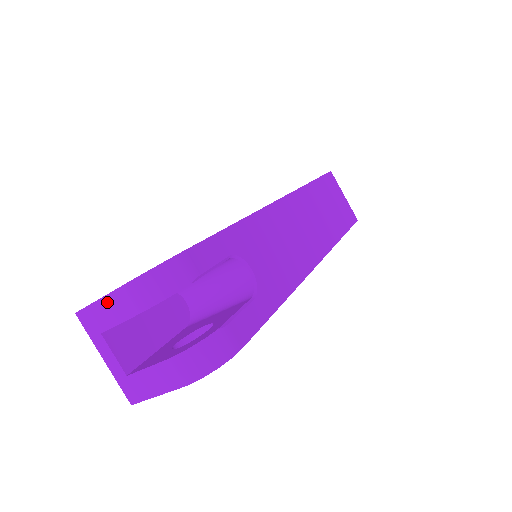
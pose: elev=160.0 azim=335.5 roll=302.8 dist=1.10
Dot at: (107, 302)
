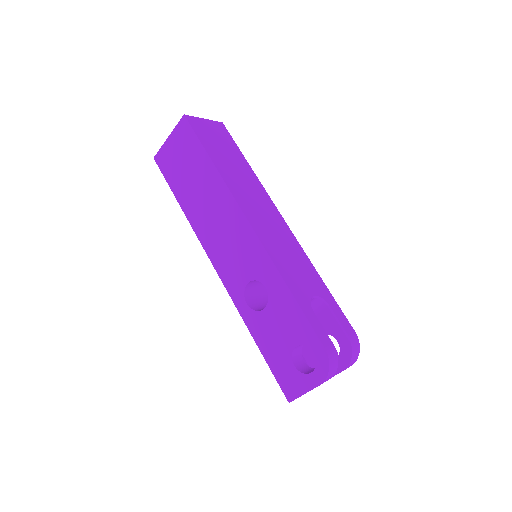
Dot at: occluded
